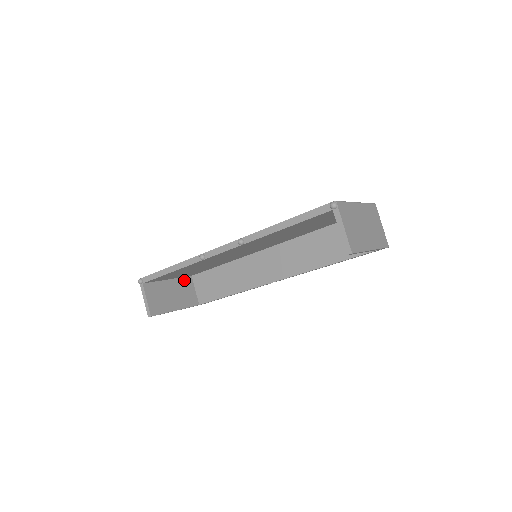
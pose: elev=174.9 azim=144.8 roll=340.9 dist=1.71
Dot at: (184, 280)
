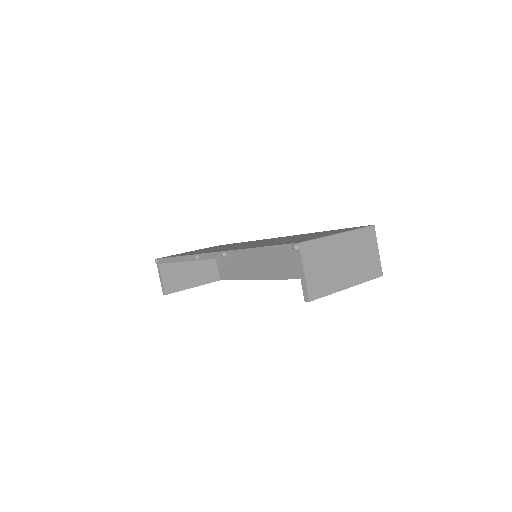
Dot at: occluded
